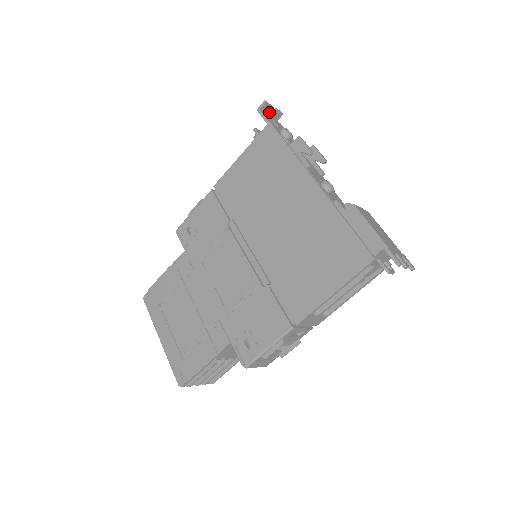
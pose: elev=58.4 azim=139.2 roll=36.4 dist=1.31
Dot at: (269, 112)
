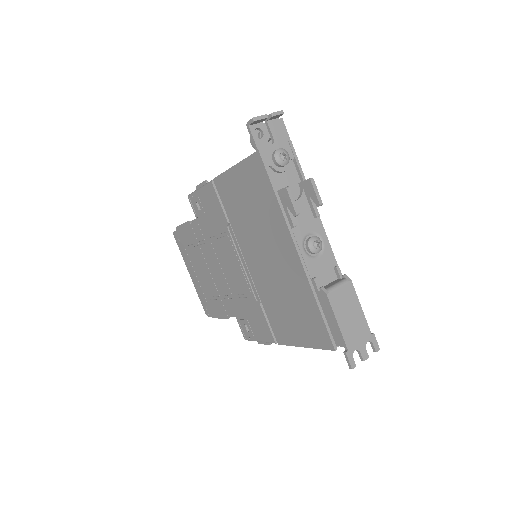
Dot at: (263, 120)
